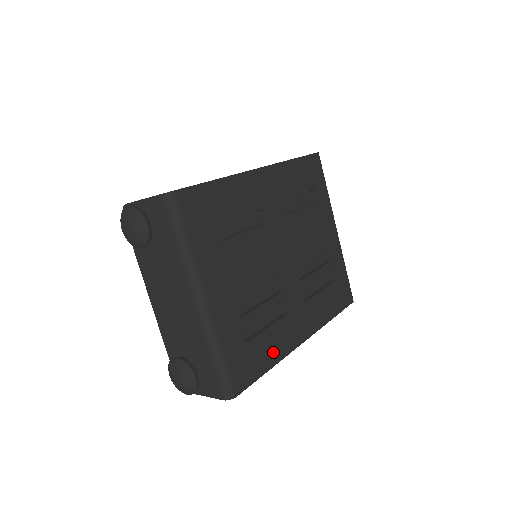
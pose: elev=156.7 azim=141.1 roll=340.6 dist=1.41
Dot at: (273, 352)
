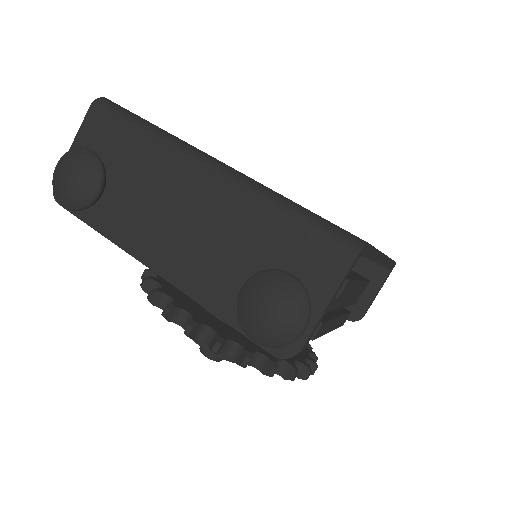
Dot at: occluded
